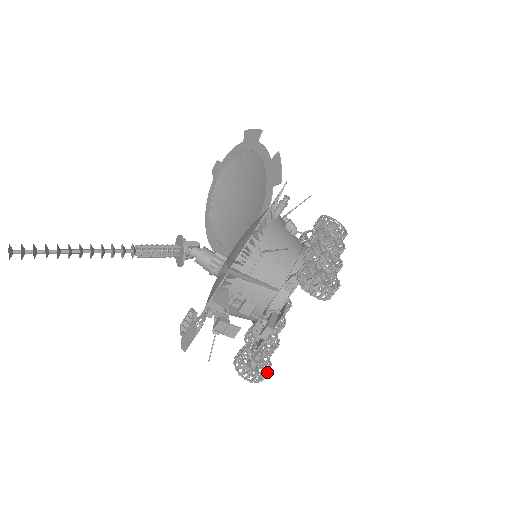
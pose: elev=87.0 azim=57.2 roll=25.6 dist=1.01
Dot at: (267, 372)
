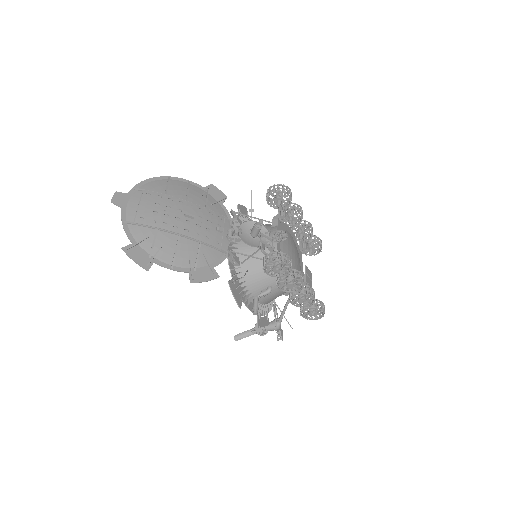
Dot at: occluded
